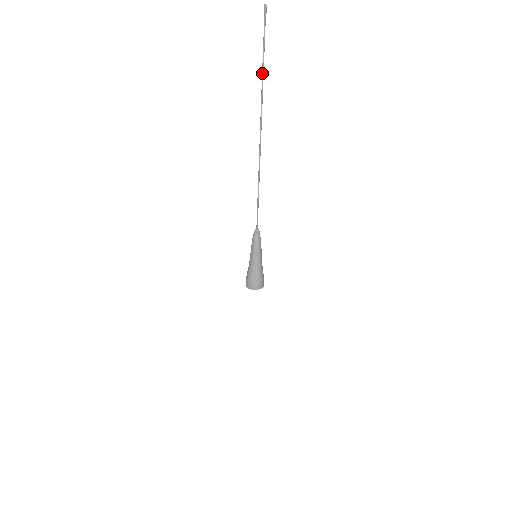
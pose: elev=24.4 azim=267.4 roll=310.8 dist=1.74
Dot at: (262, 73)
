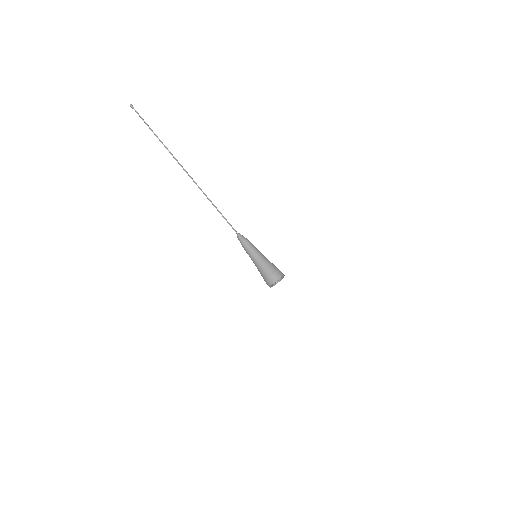
Dot at: (157, 137)
